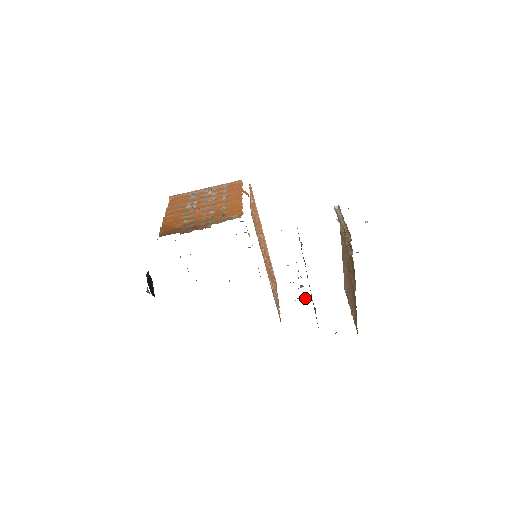
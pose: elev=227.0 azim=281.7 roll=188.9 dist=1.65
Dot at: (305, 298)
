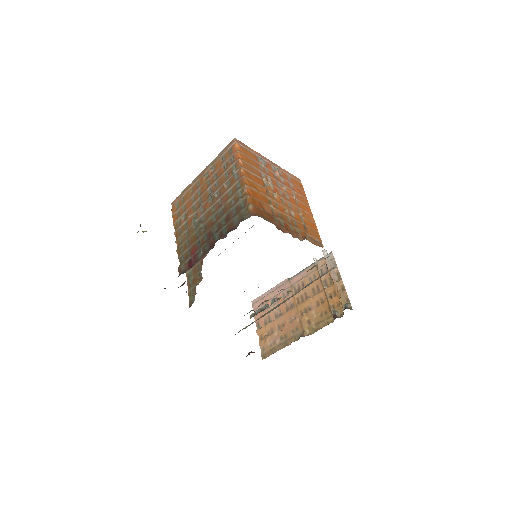
Dot at: (256, 313)
